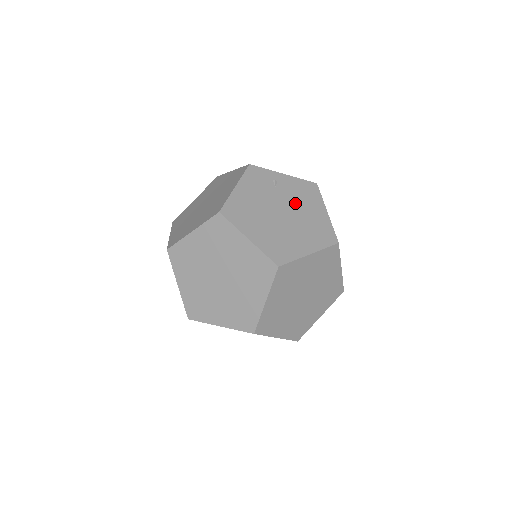
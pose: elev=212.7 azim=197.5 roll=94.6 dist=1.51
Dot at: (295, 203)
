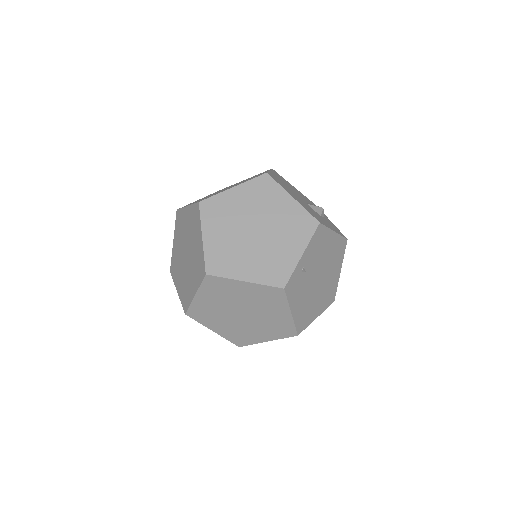
Dot at: (320, 260)
